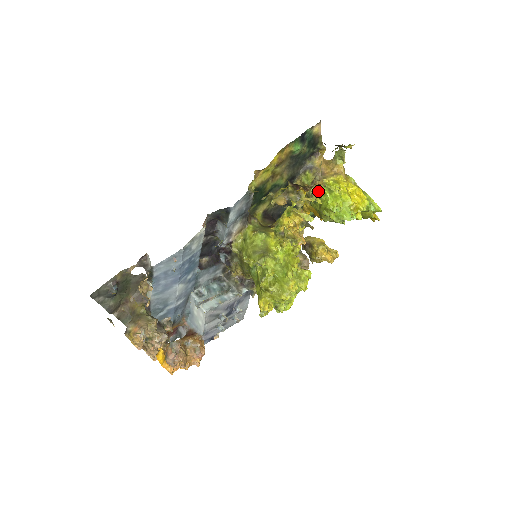
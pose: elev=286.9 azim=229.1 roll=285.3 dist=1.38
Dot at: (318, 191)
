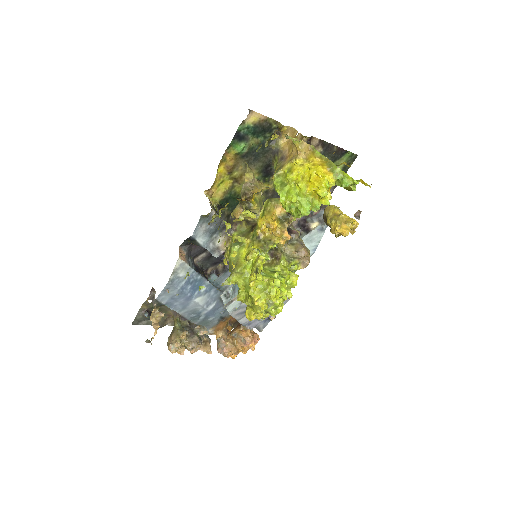
Dot at: (274, 187)
